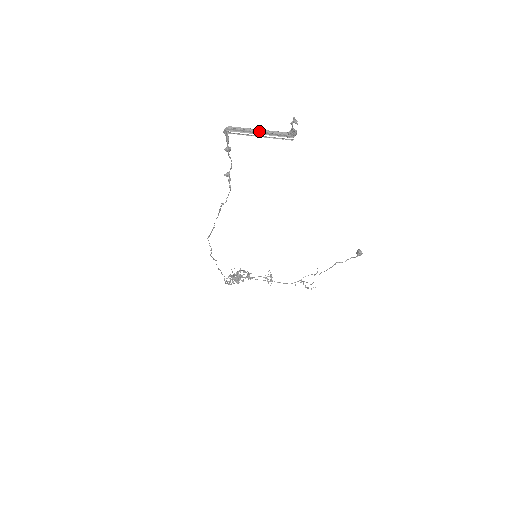
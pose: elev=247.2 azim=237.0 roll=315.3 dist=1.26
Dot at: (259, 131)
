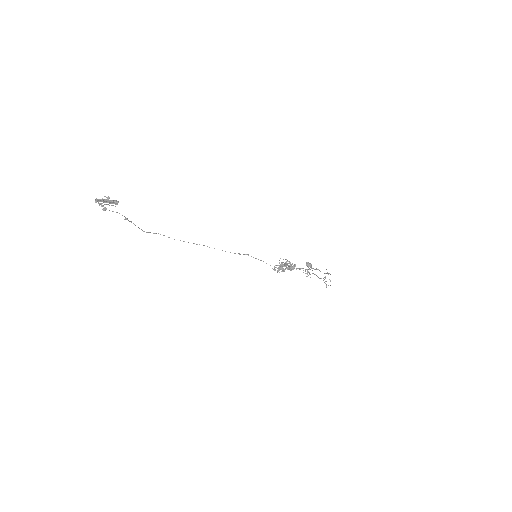
Dot at: (107, 201)
